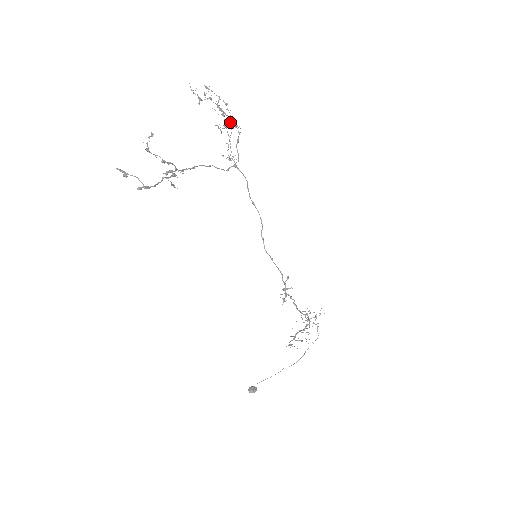
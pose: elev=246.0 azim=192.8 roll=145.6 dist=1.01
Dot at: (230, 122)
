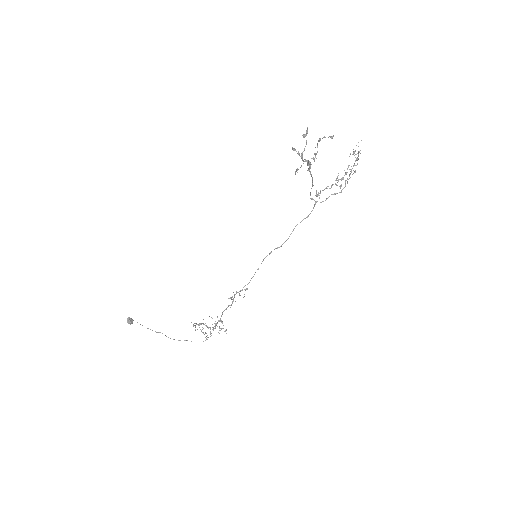
Dot at: occluded
